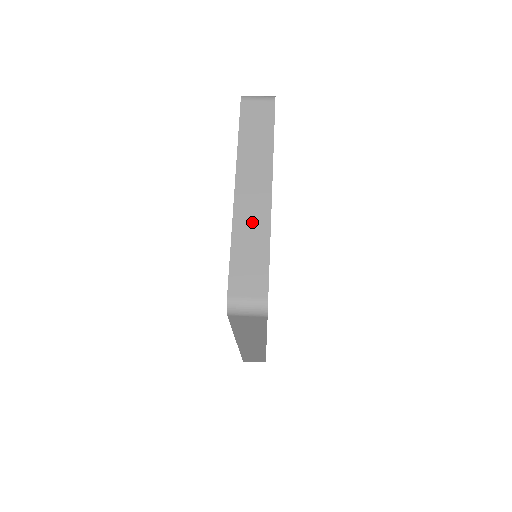
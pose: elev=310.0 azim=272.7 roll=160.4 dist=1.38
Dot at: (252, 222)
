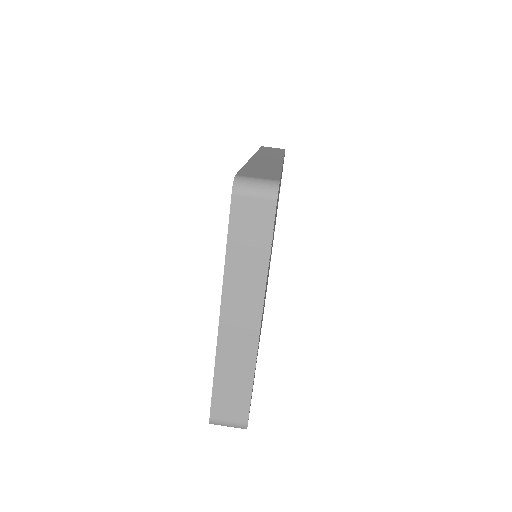
Dot at: (237, 353)
